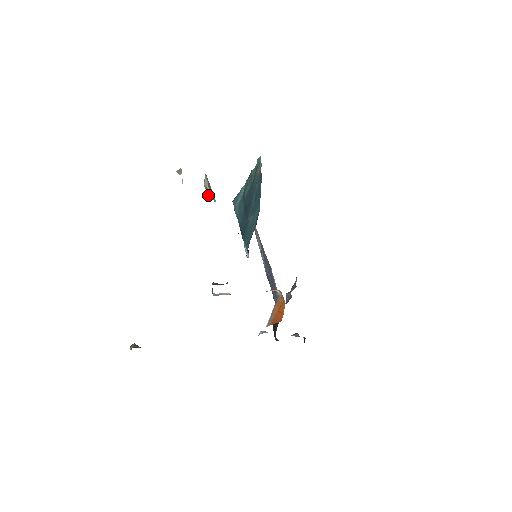
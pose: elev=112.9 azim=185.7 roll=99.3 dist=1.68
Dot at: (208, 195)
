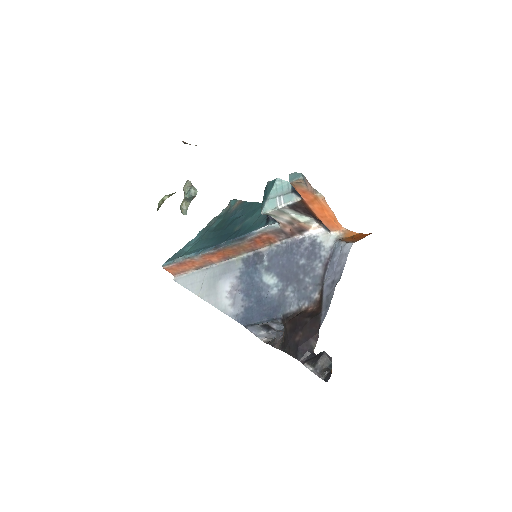
Dot at: (196, 189)
